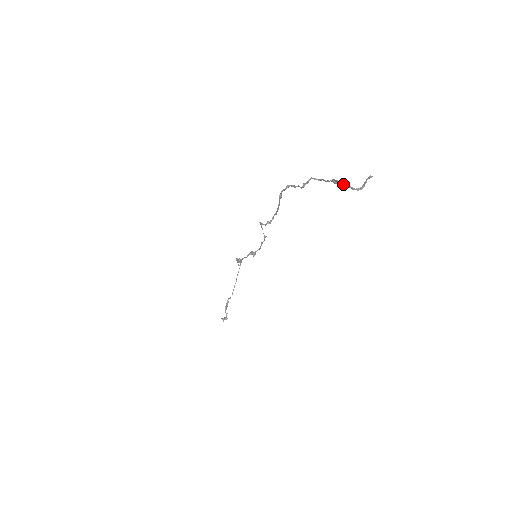
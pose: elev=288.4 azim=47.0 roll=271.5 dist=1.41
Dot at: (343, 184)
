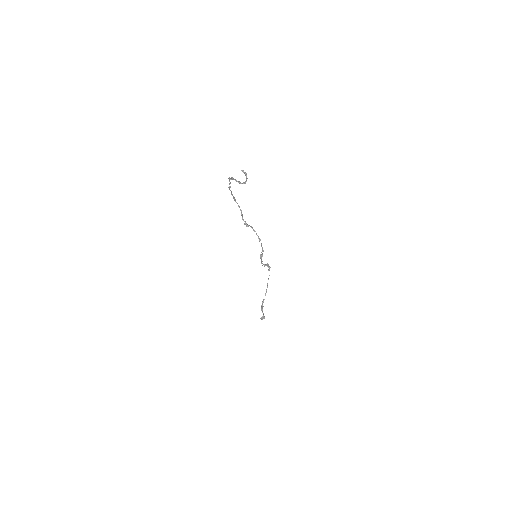
Dot at: occluded
